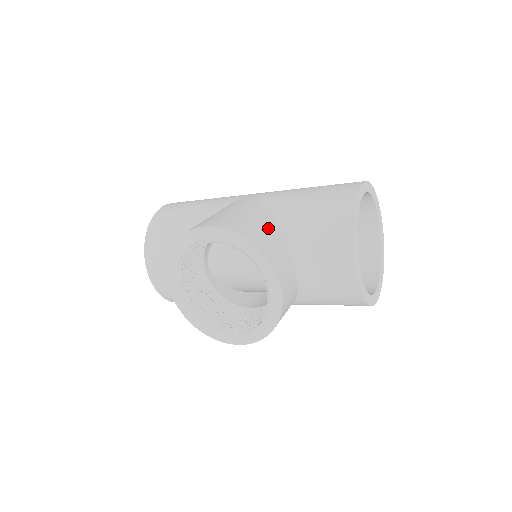
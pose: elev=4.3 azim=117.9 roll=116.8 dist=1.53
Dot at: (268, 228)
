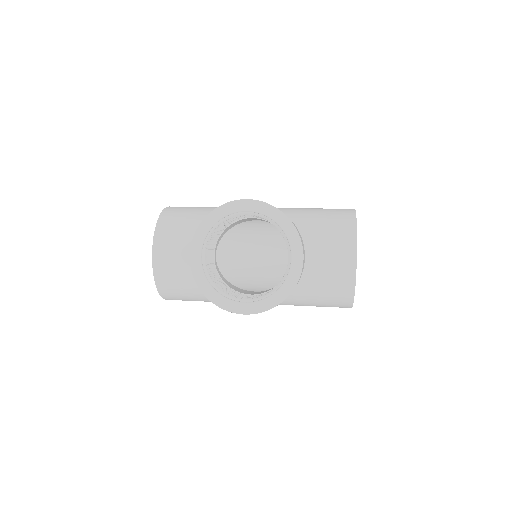
Dot at: occluded
